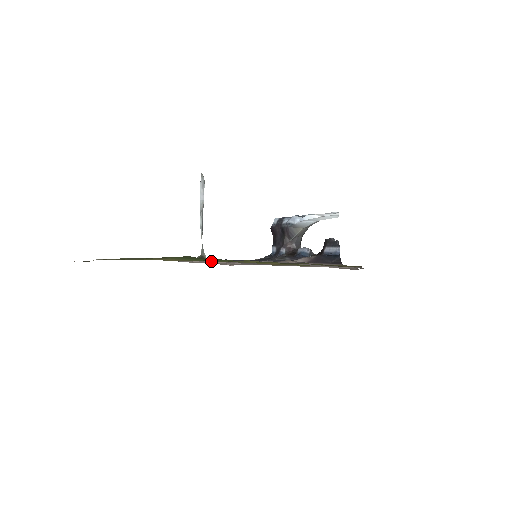
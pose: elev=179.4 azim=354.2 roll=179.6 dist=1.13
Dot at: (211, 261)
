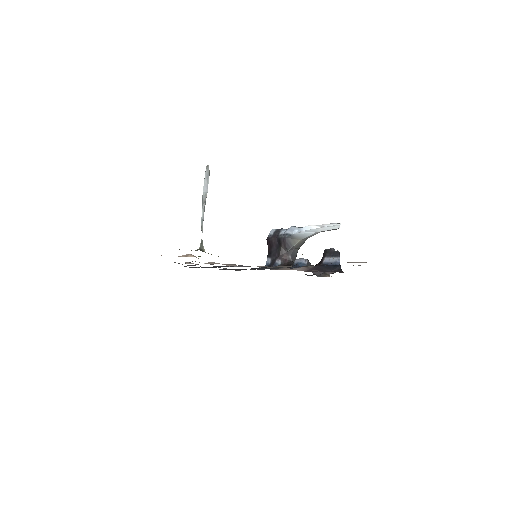
Dot at: occluded
